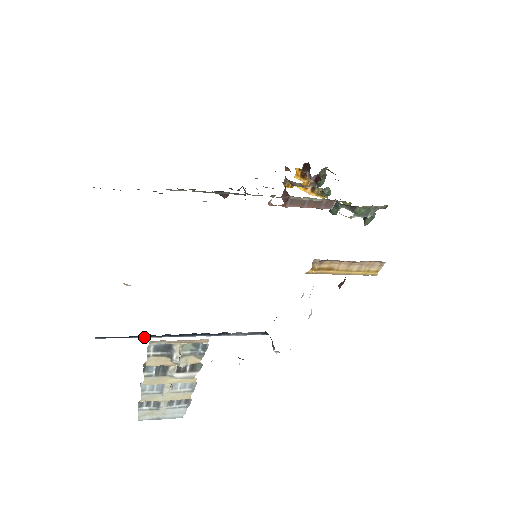
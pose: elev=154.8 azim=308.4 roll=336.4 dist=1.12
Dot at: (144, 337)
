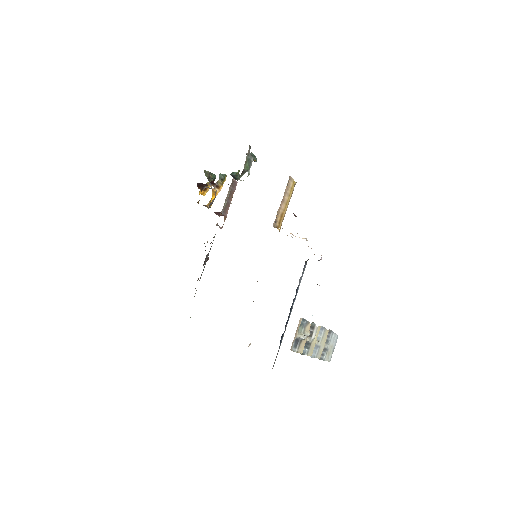
Dot at: occluded
